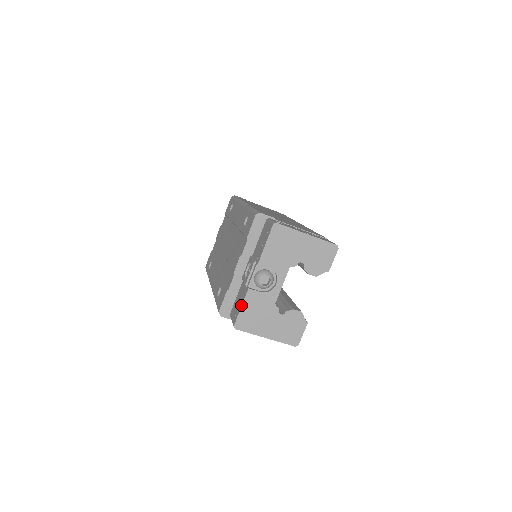
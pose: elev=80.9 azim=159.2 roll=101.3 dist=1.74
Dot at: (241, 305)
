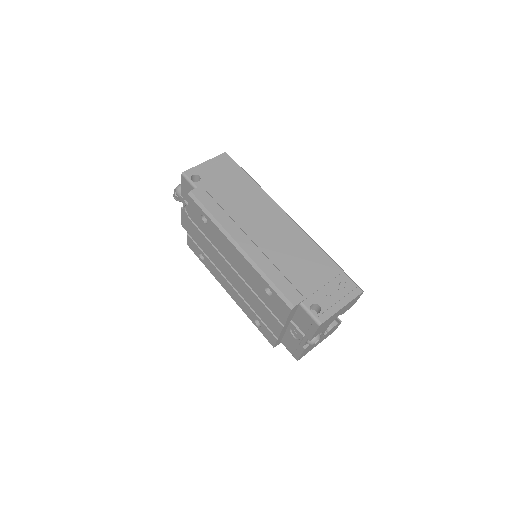
Dot at: (300, 354)
